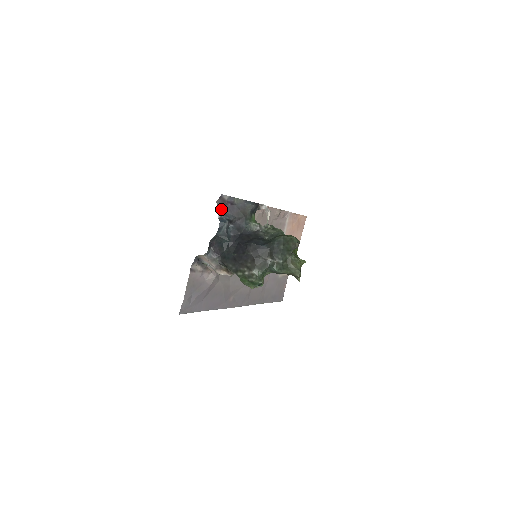
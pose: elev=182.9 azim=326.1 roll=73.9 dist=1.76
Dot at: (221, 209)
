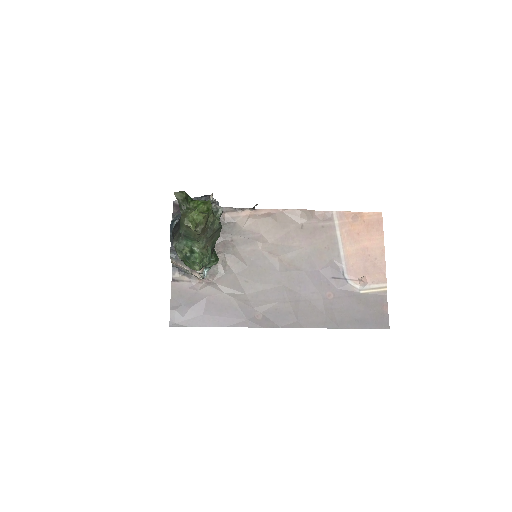
Dot at: (176, 214)
